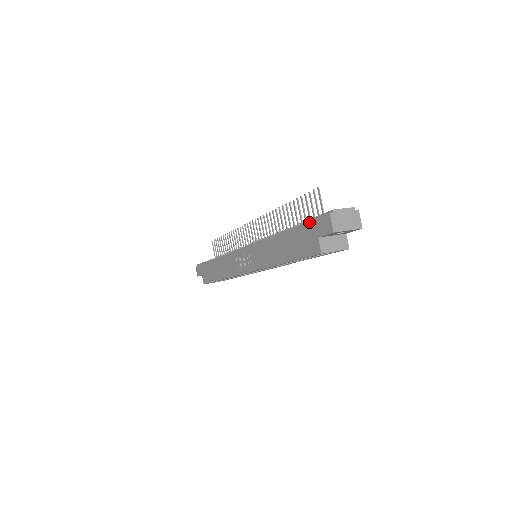
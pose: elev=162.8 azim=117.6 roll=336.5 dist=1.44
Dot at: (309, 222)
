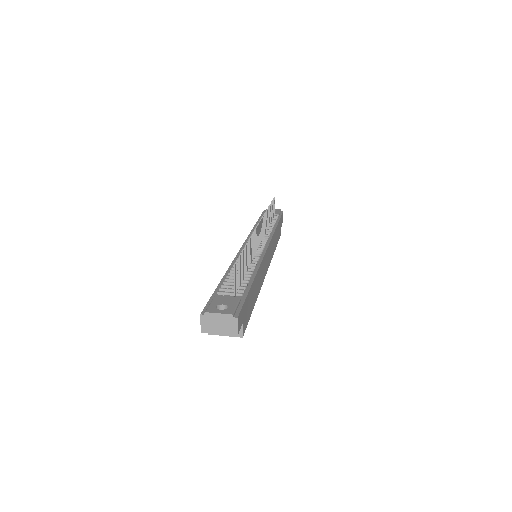
Dot at: (210, 299)
